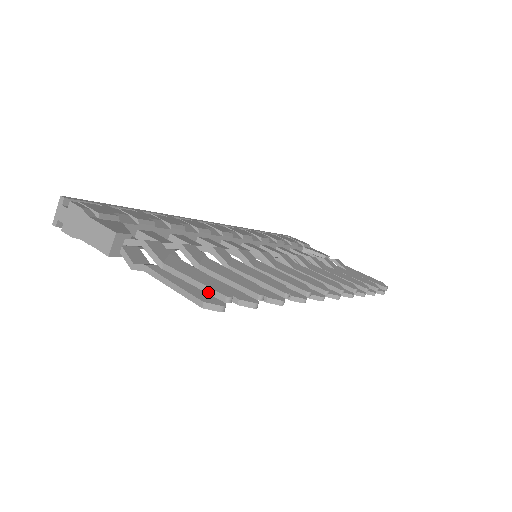
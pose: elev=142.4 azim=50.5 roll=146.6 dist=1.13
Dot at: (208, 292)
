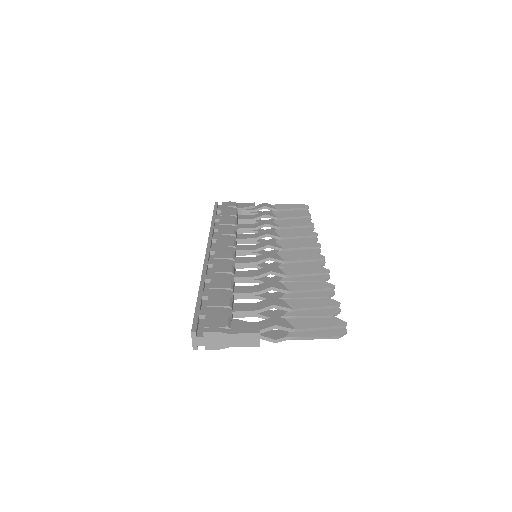
Dot at: (332, 328)
